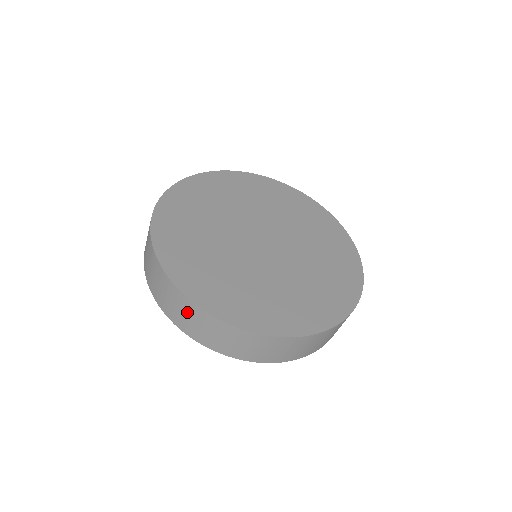
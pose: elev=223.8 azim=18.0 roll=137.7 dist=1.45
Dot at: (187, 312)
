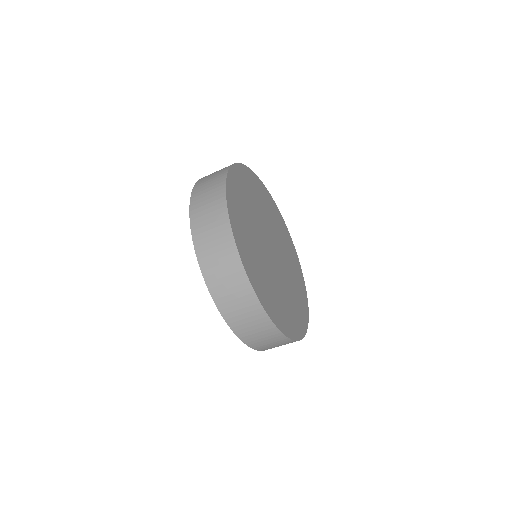
Dot at: (213, 207)
